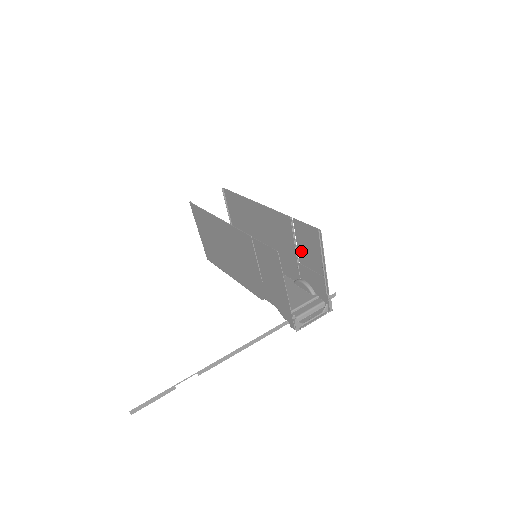
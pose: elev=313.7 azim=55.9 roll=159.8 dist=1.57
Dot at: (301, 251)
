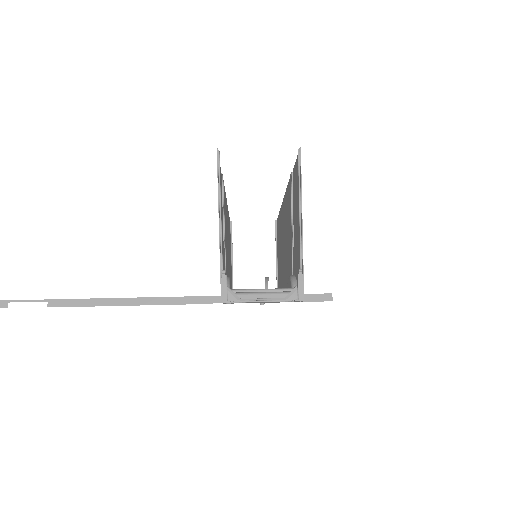
Dot at: (294, 220)
